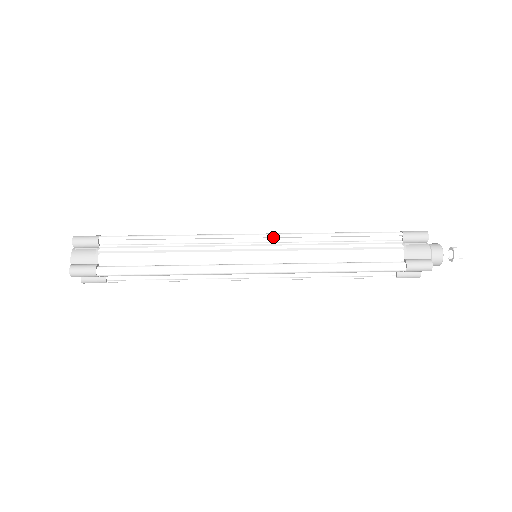
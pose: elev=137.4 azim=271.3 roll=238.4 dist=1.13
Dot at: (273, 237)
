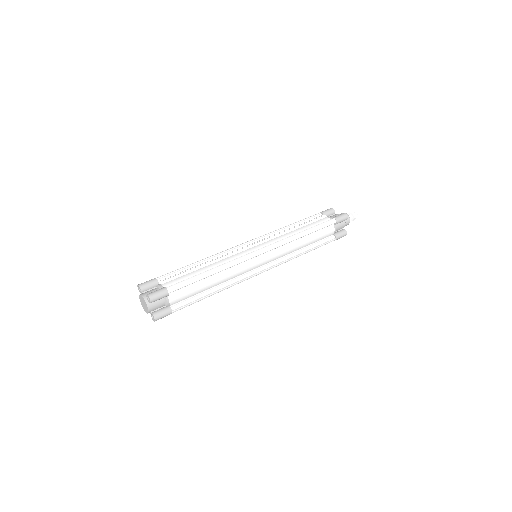
Dot at: (259, 238)
